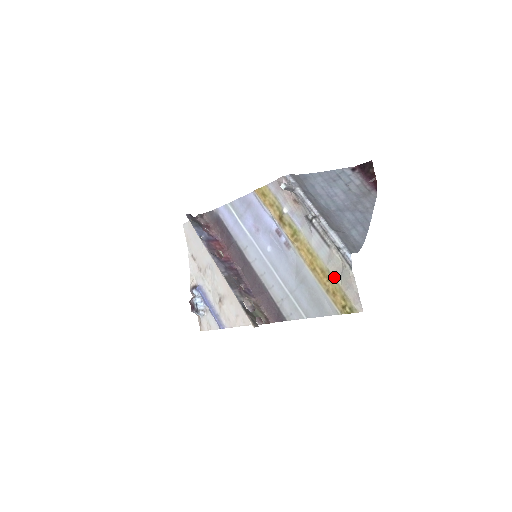
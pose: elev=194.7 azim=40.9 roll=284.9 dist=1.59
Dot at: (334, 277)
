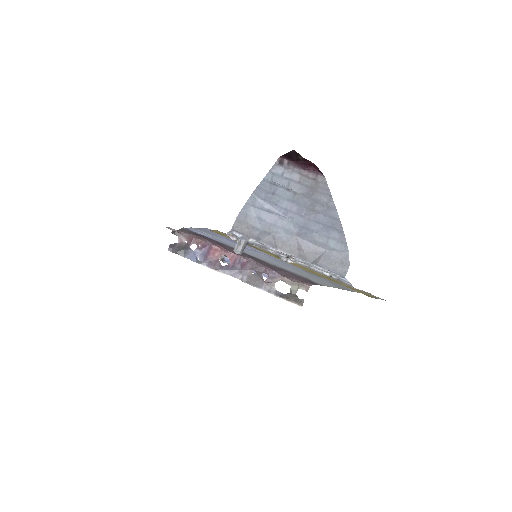
Dot at: (342, 283)
